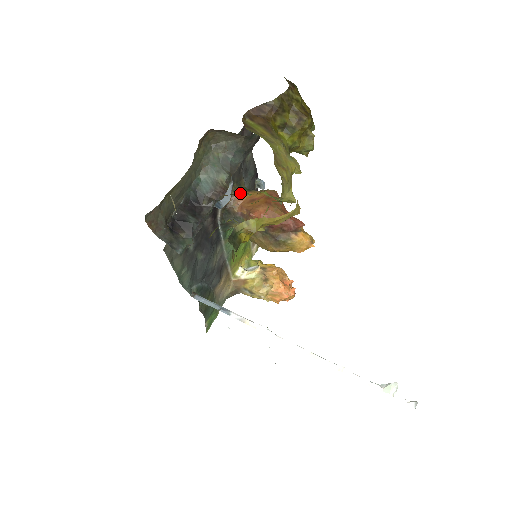
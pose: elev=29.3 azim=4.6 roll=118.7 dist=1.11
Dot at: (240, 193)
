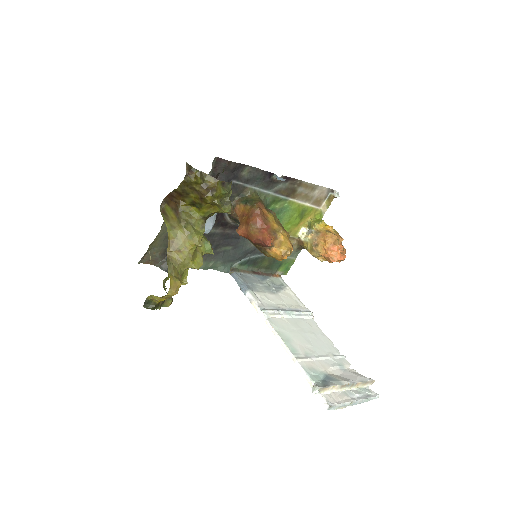
Dot at: (239, 206)
